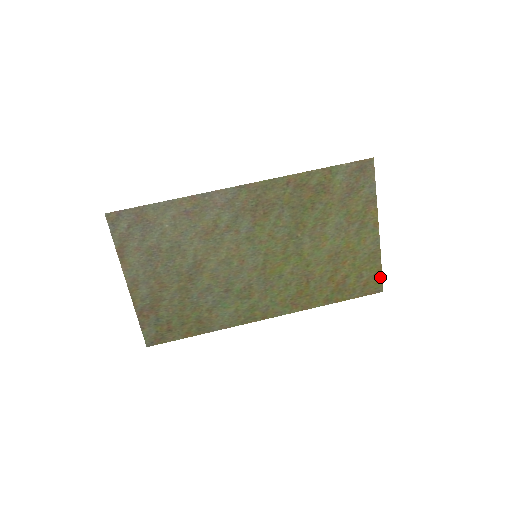
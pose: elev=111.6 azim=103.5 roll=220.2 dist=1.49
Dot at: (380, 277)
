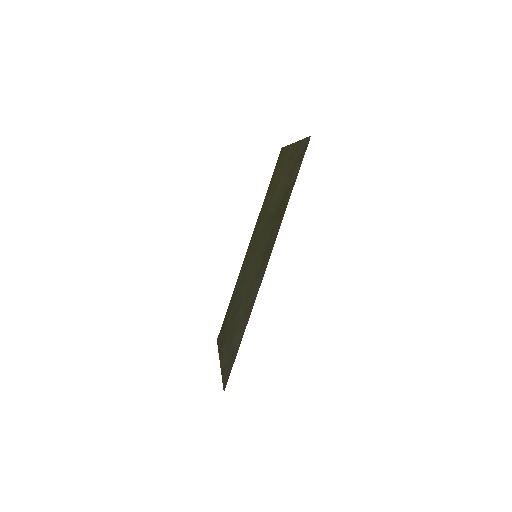
Dot at: occluded
